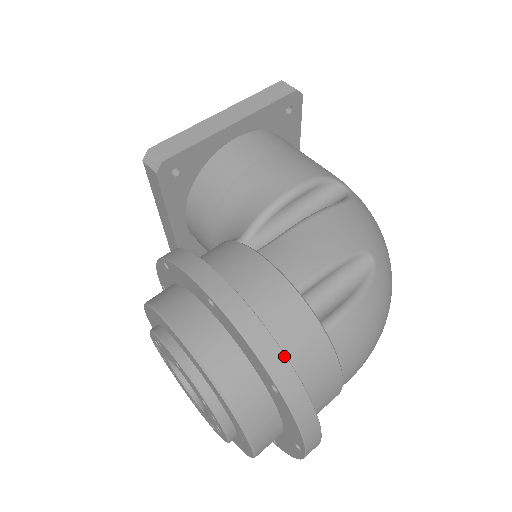
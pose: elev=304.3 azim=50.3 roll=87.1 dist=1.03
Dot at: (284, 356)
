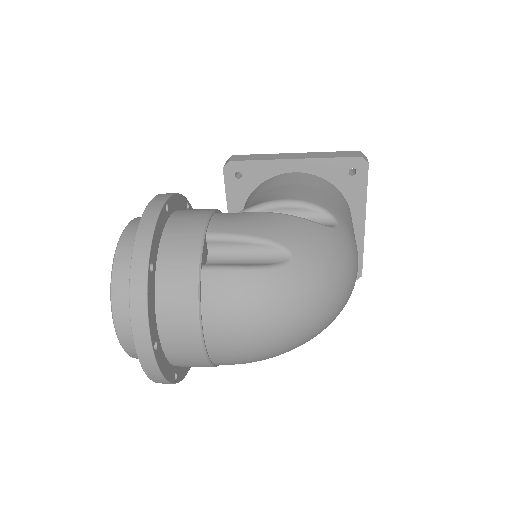
Dot at: (150, 247)
